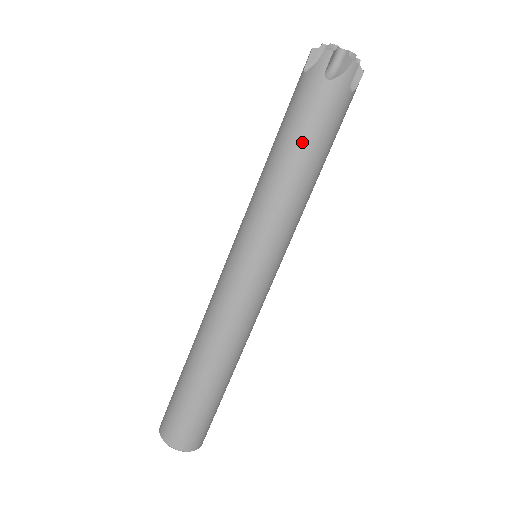
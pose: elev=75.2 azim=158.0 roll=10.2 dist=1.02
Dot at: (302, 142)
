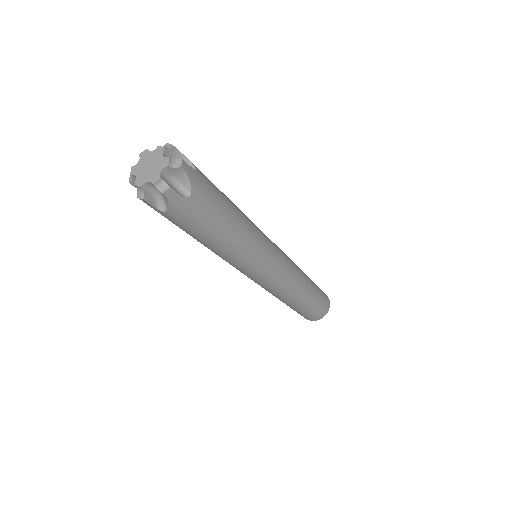
Dot at: occluded
